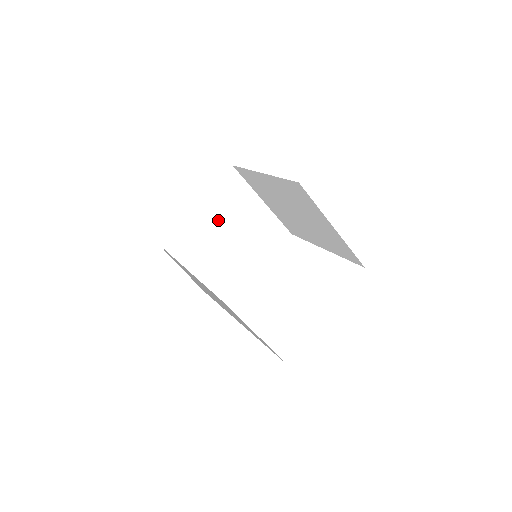
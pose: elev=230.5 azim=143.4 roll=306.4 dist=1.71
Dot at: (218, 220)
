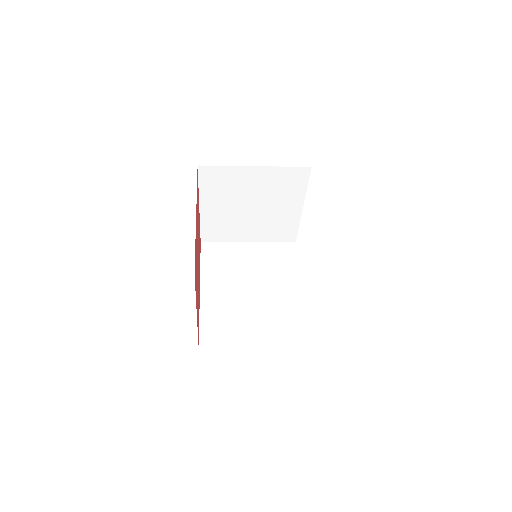
Dot at: (229, 204)
